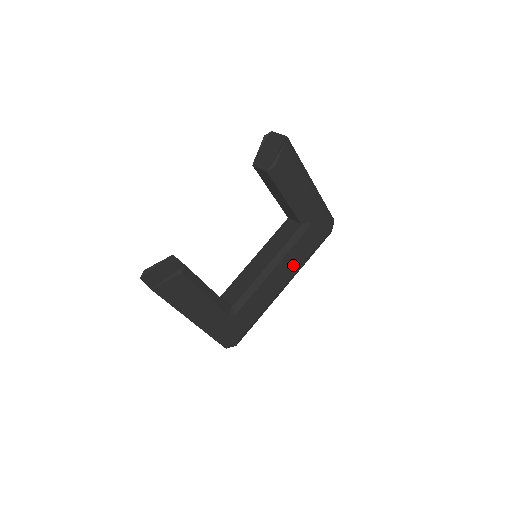
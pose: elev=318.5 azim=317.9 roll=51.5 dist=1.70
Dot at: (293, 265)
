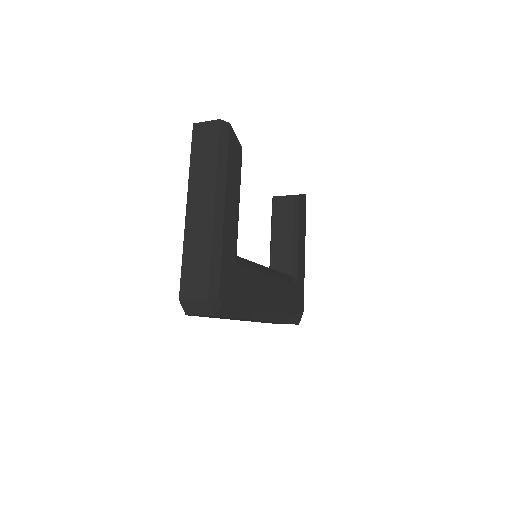
Dot at: (280, 301)
